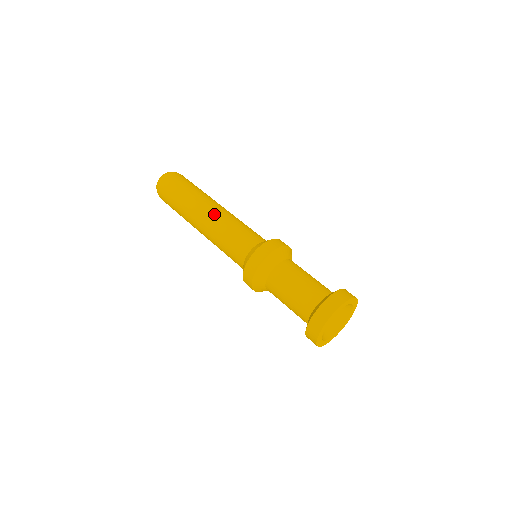
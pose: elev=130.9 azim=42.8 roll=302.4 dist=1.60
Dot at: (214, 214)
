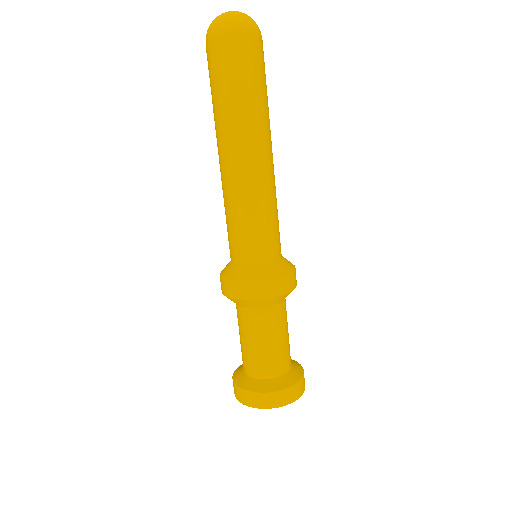
Dot at: (256, 172)
